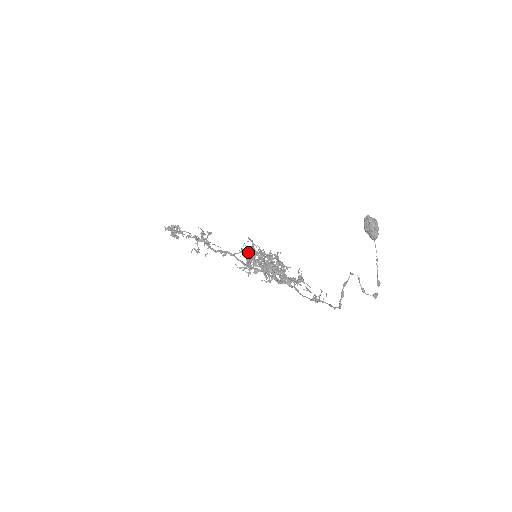
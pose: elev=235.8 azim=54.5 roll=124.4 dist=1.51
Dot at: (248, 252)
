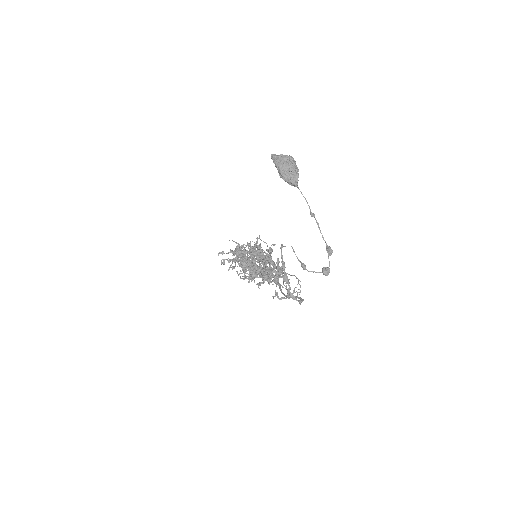
Dot at: occluded
